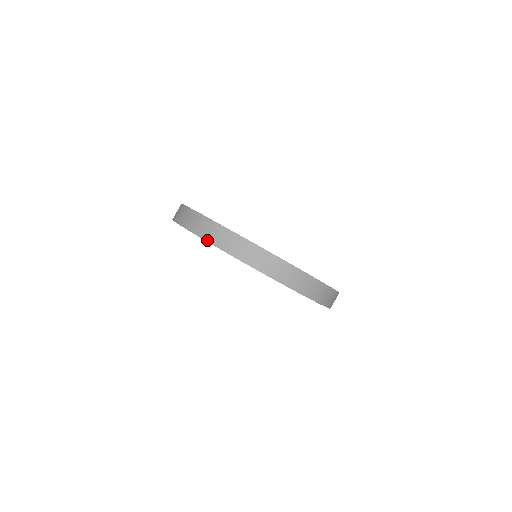
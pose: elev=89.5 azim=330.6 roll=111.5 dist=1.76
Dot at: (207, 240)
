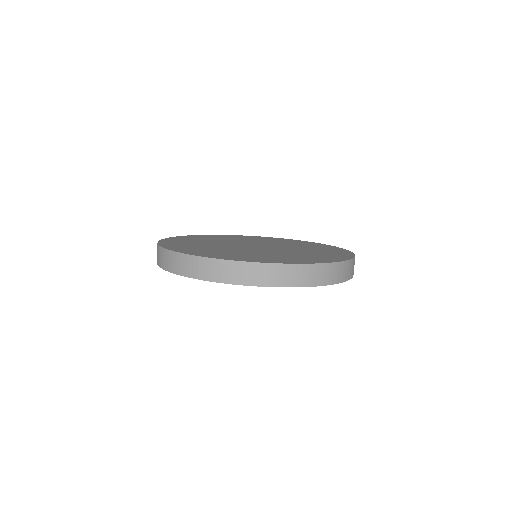
Dot at: (249, 285)
